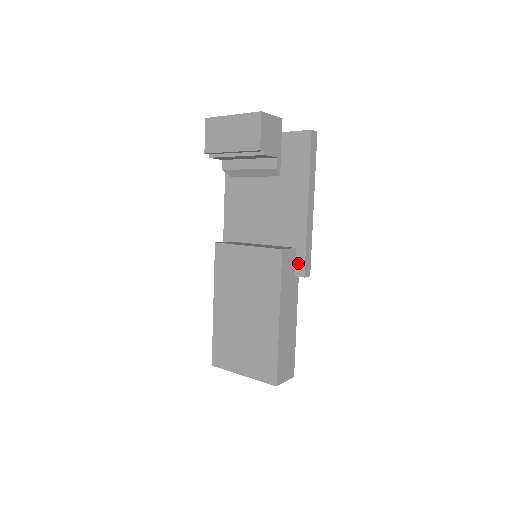
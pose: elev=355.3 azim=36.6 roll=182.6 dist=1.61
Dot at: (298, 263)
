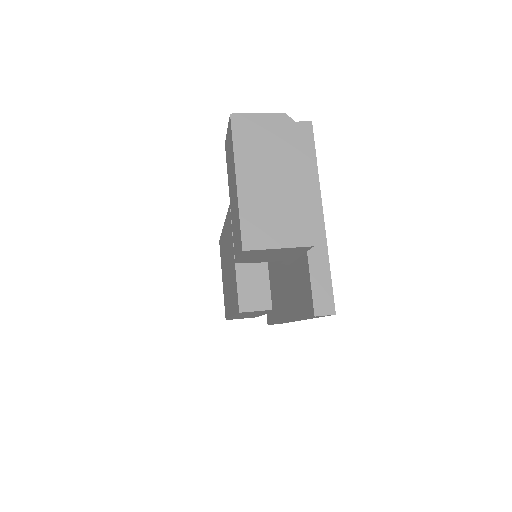
Dot at: (269, 314)
